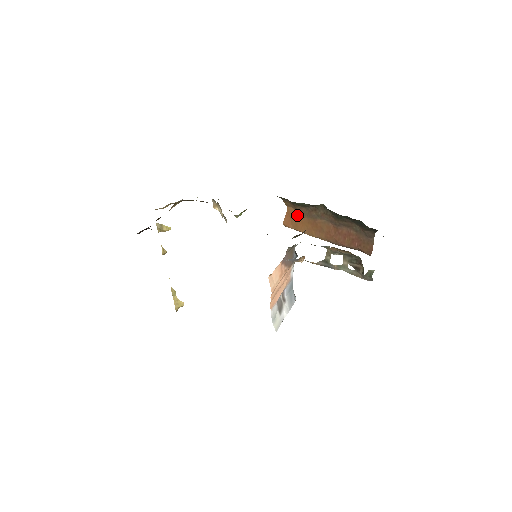
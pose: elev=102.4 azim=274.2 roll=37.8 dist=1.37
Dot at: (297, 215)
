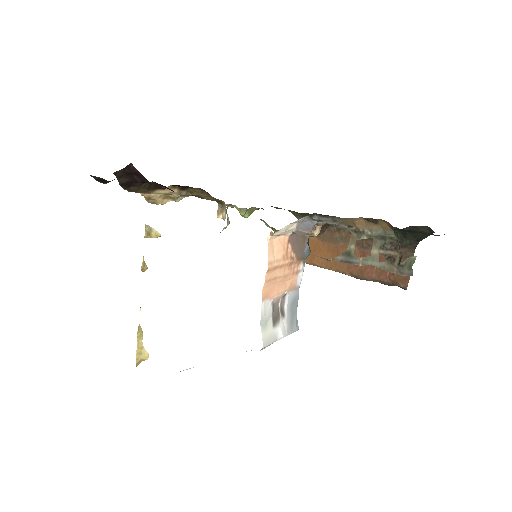
Dot at: (315, 242)
